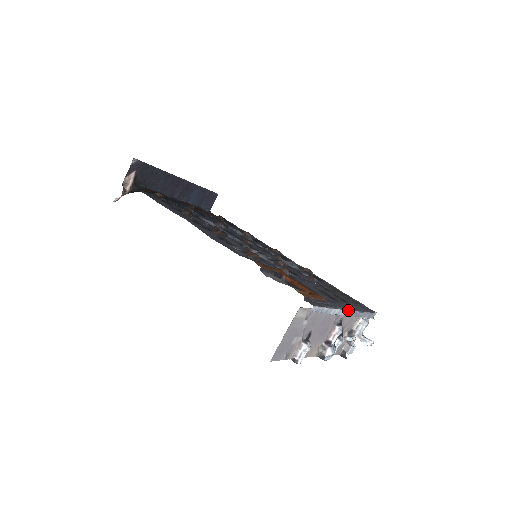
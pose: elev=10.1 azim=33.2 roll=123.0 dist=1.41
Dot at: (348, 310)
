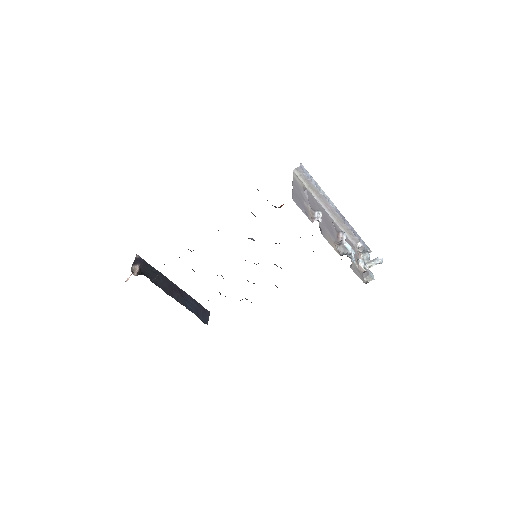
Dot at: (336, 208)
